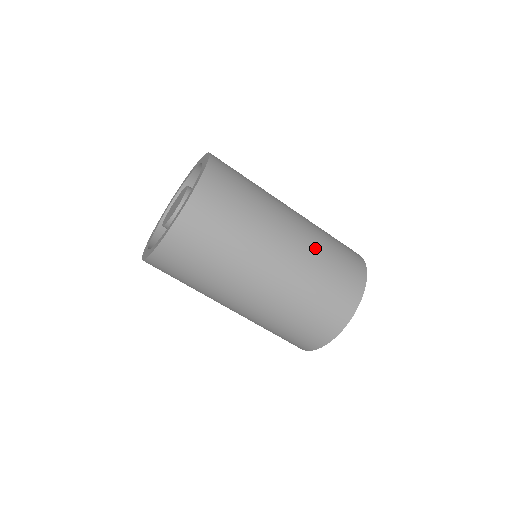
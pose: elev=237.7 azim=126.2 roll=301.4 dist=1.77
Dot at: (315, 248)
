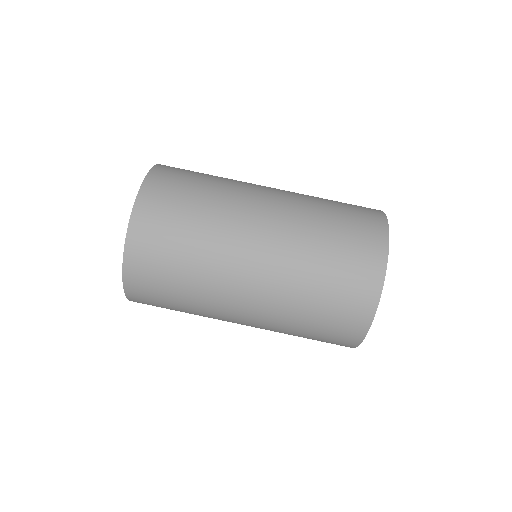
Dot at: (304, 212)
